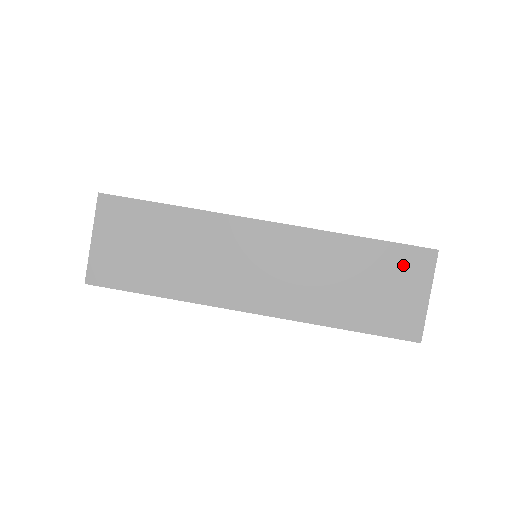
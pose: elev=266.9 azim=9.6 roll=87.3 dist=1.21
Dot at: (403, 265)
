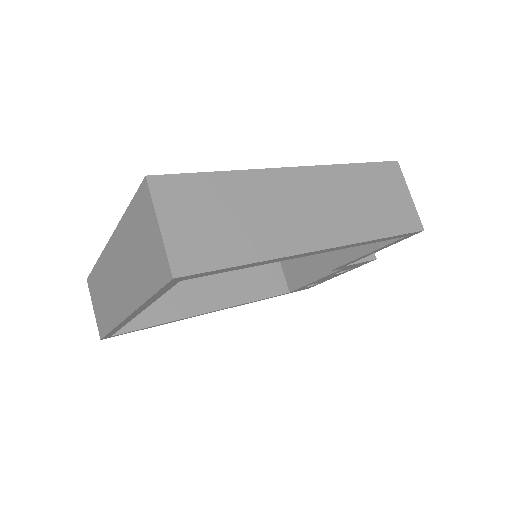
Dot at: (142, 212)
